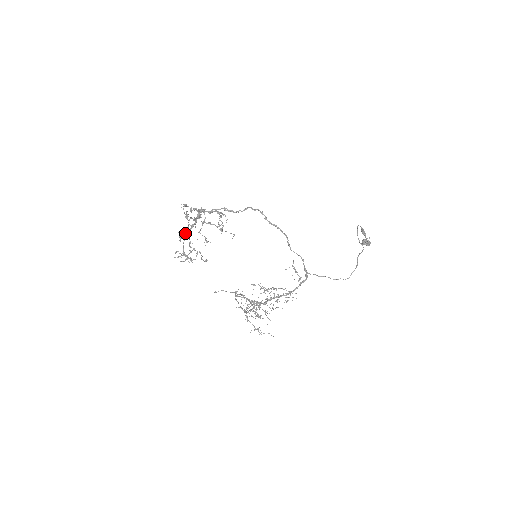
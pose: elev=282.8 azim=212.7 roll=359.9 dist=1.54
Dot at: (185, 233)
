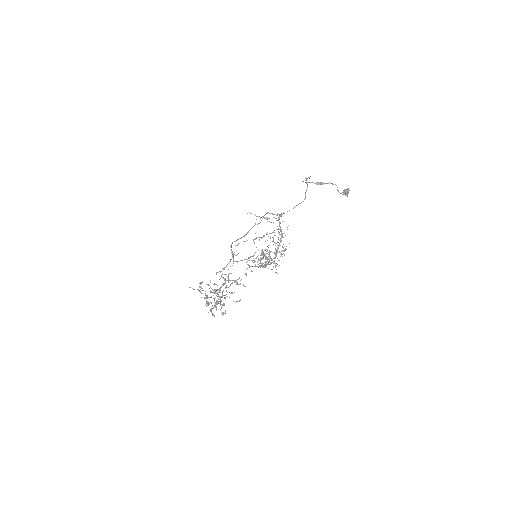
Dot at: (211, 302)
